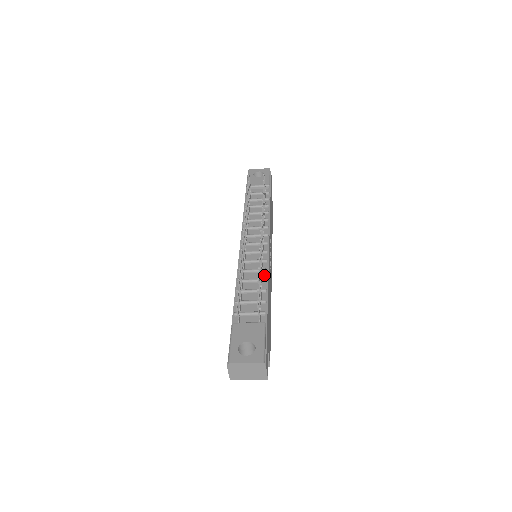
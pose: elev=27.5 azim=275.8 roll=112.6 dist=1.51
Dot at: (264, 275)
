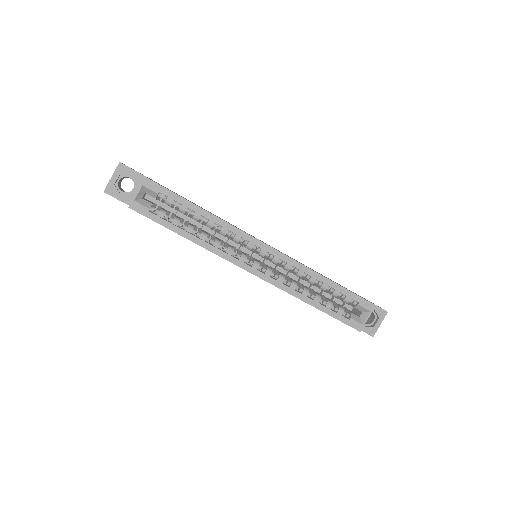
Dot at: occluded
